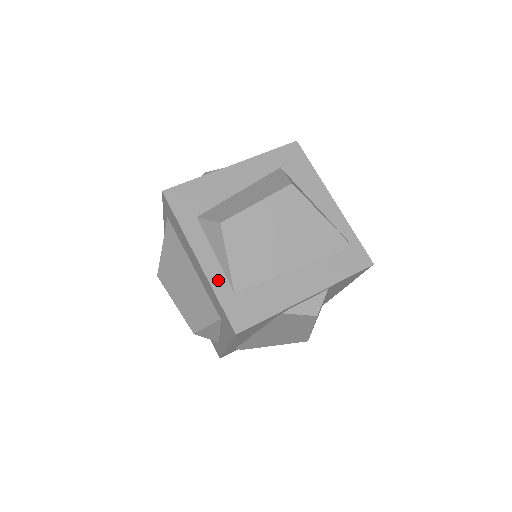
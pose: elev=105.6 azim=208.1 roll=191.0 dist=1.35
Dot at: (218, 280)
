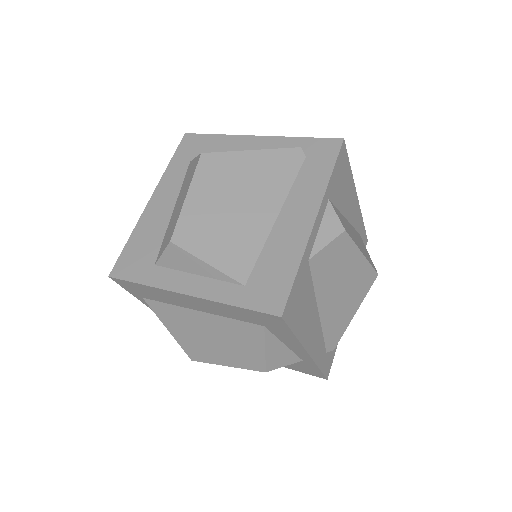
Dot at: (220, 291)
